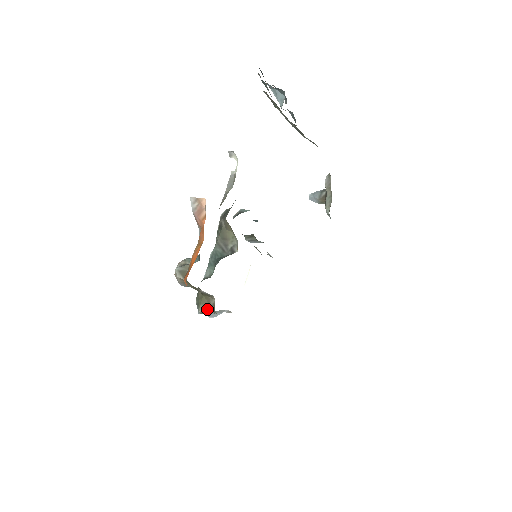
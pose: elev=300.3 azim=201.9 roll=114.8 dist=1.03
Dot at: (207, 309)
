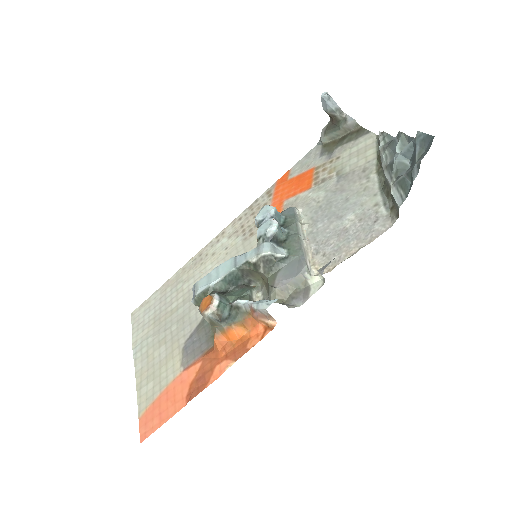
Dot at: occluded
